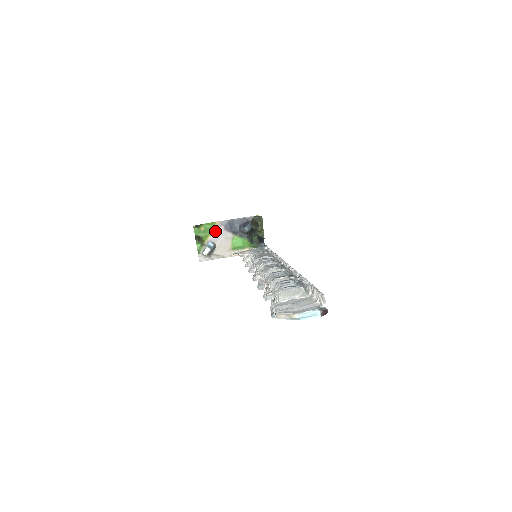
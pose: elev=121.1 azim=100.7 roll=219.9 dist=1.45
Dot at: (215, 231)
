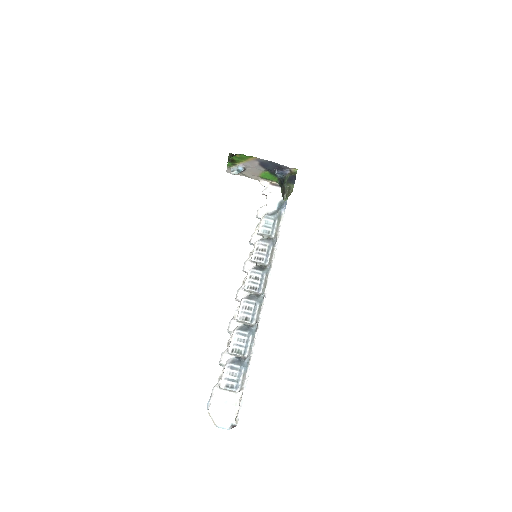
Dot at: (250, 161)
